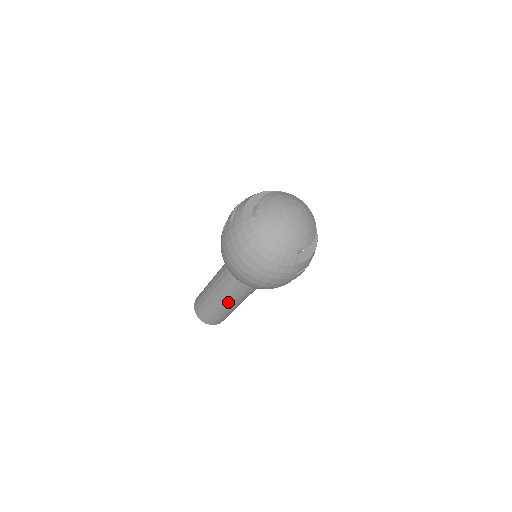
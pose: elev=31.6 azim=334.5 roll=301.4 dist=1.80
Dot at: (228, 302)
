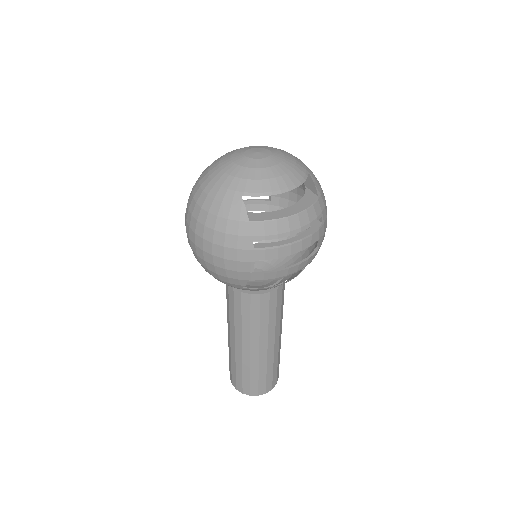
Dot at: (236, 338)
